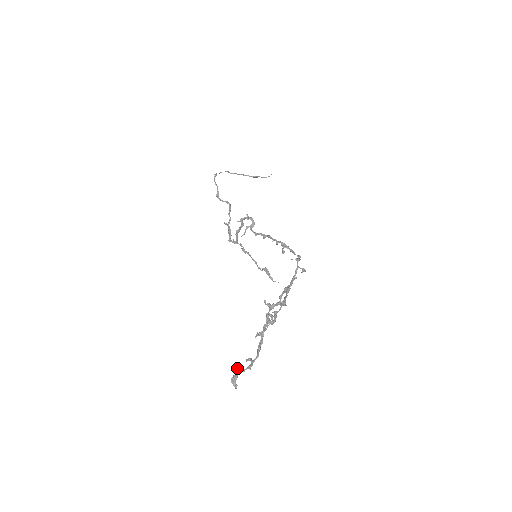
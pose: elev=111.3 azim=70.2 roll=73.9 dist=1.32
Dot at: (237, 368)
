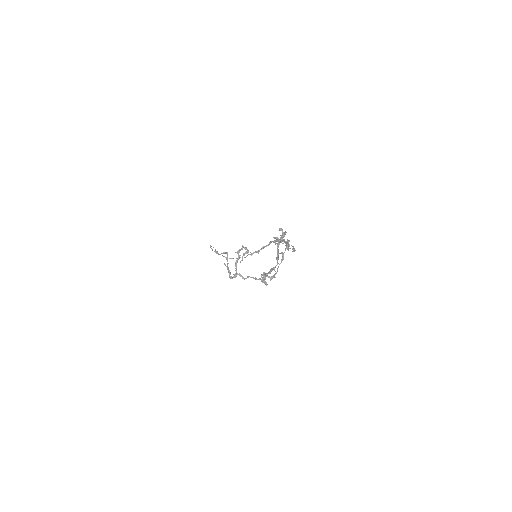
Dot at: (264, 273)
